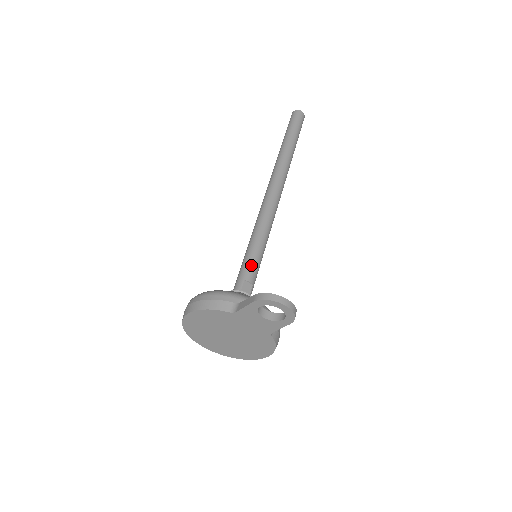
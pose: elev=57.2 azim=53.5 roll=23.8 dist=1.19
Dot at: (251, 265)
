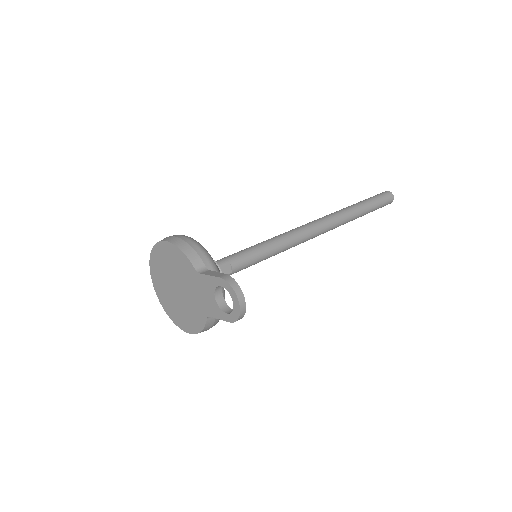
Dot at: (246, 258)
